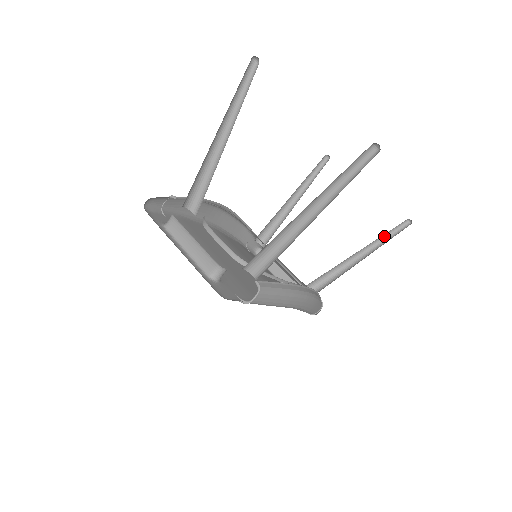
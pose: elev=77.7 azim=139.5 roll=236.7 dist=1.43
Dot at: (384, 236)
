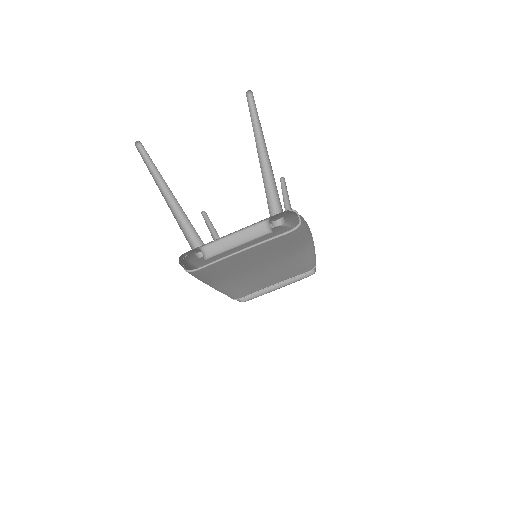
Dot at: (283, 197)
